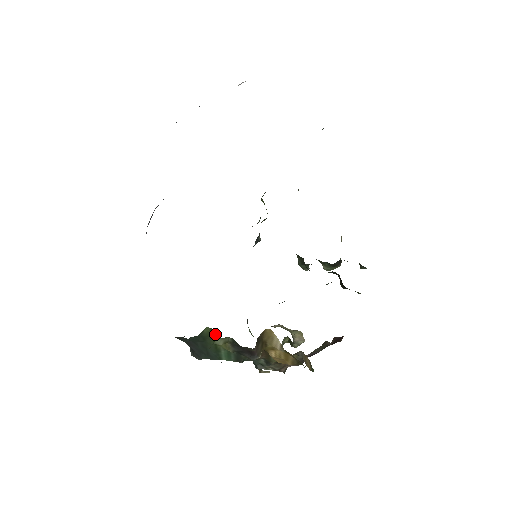
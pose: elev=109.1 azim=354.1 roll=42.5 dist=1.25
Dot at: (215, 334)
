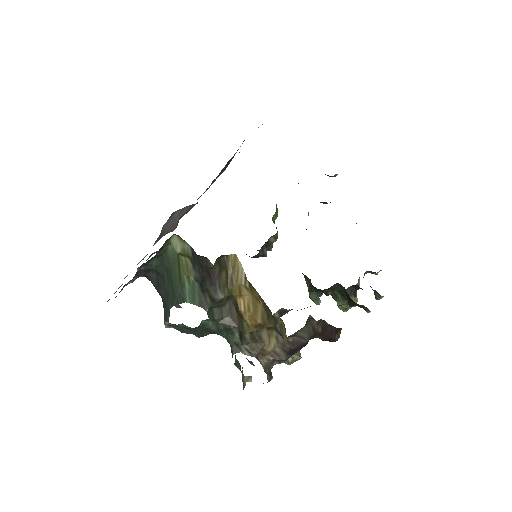
Dot at: occluded
